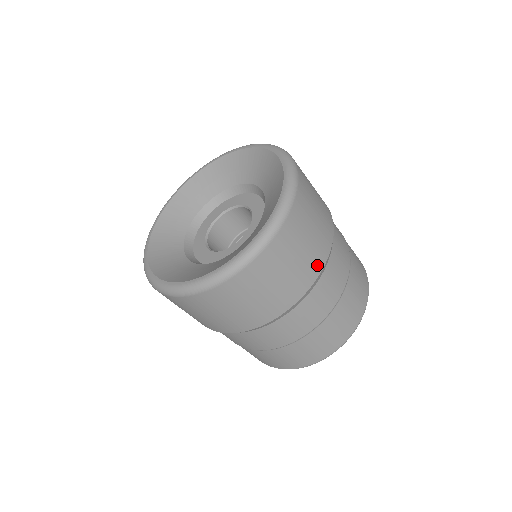
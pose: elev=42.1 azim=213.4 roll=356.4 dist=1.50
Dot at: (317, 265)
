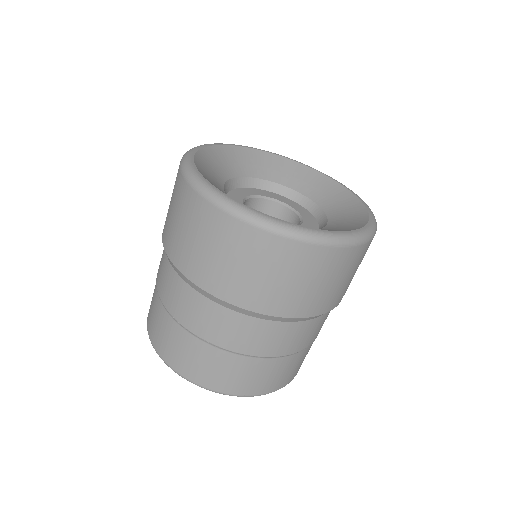
Dot at: occluded
